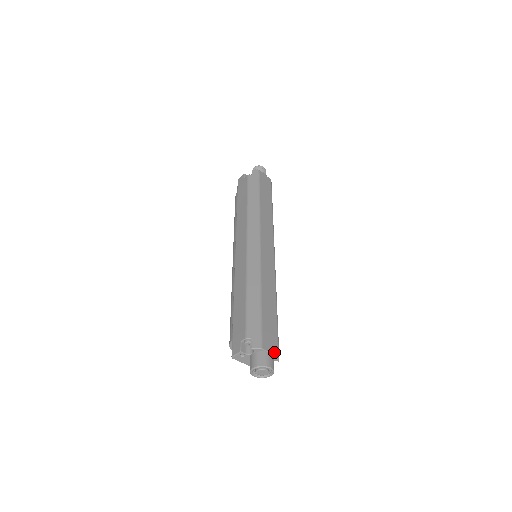
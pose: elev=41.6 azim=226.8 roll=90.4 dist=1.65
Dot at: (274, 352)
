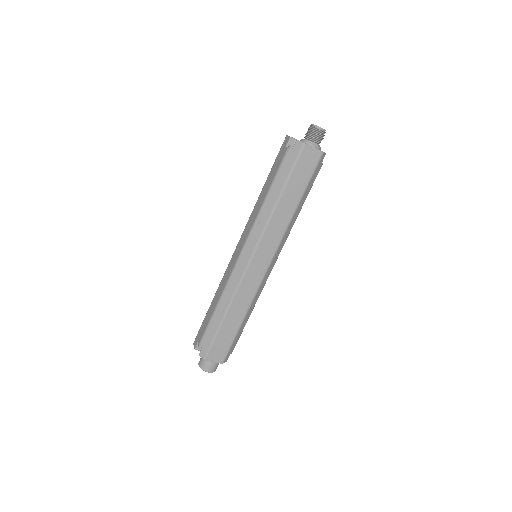
Dot at: (218, 361)
